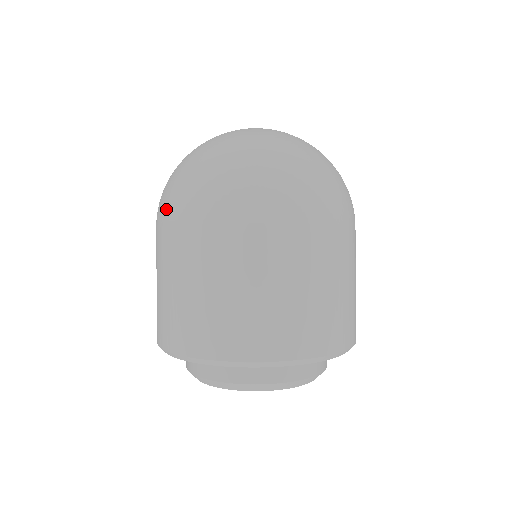
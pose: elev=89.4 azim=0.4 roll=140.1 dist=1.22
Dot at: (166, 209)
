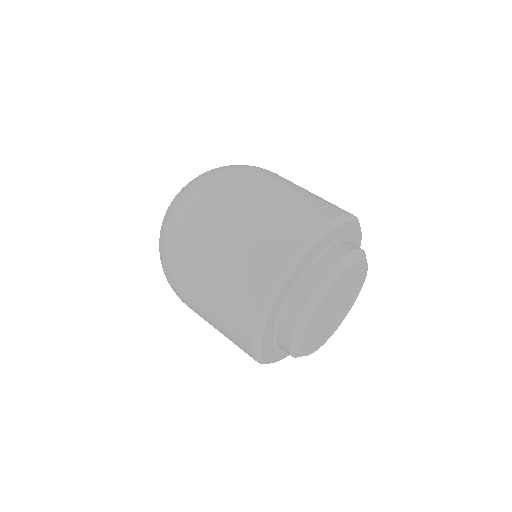
Dot at: (176, 294)
